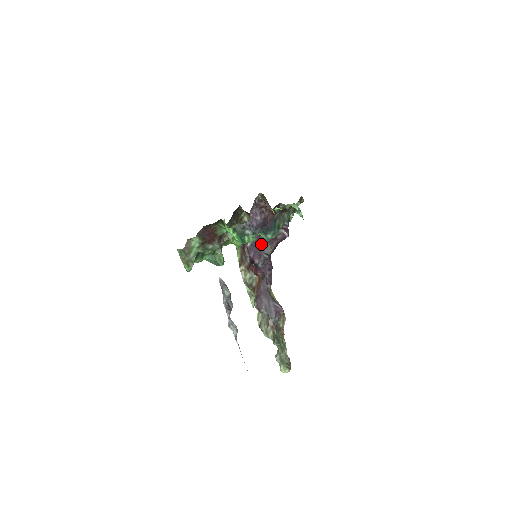
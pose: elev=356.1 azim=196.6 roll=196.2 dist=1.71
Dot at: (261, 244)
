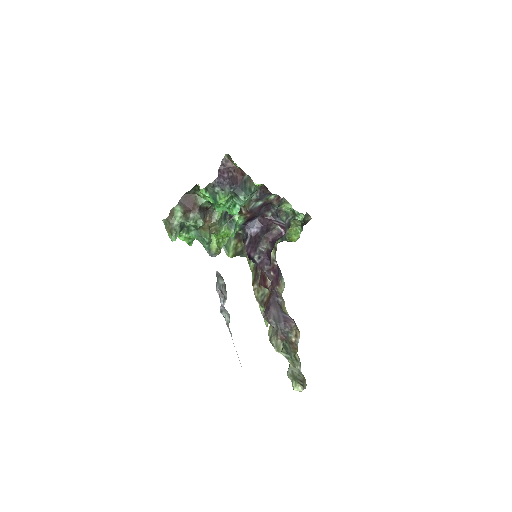
Dot at: (257, 240)
